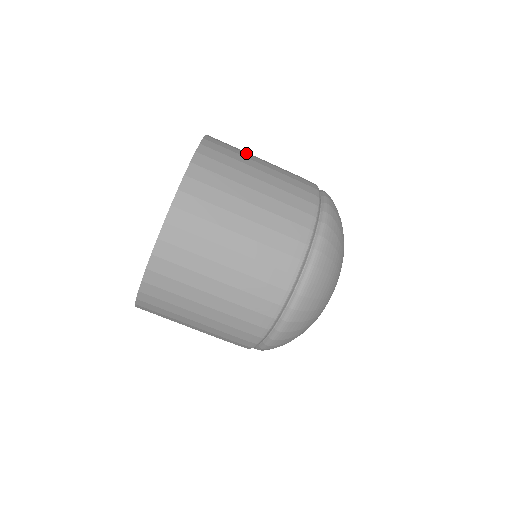
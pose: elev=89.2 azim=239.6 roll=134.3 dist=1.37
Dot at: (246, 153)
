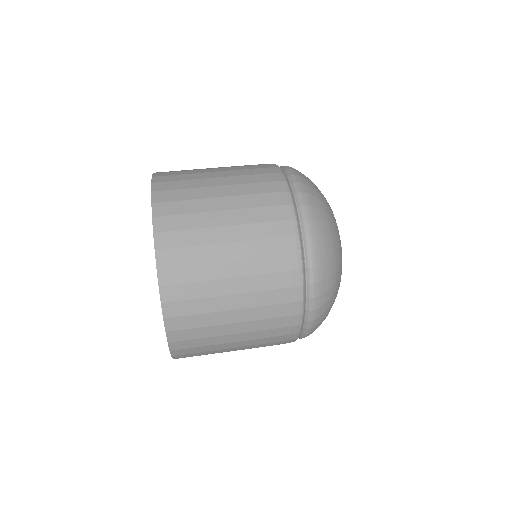
Dot at: (198, 173)
